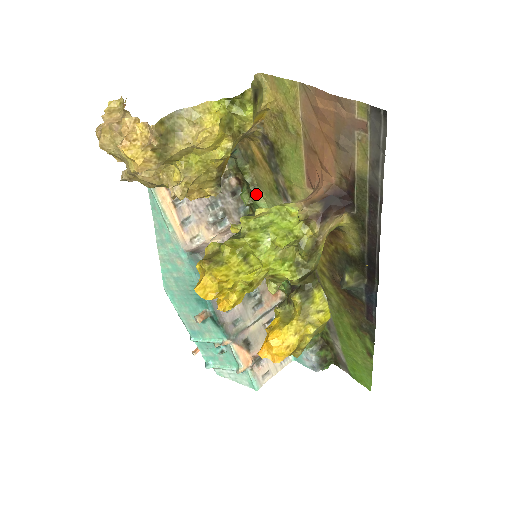
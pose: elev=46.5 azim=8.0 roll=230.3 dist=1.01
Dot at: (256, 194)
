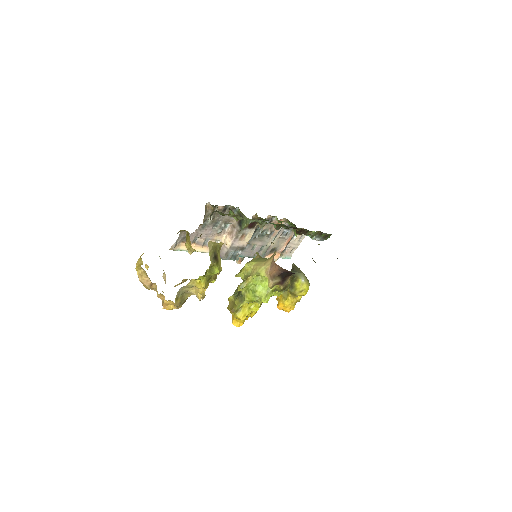
Dot at: (240, 218)
